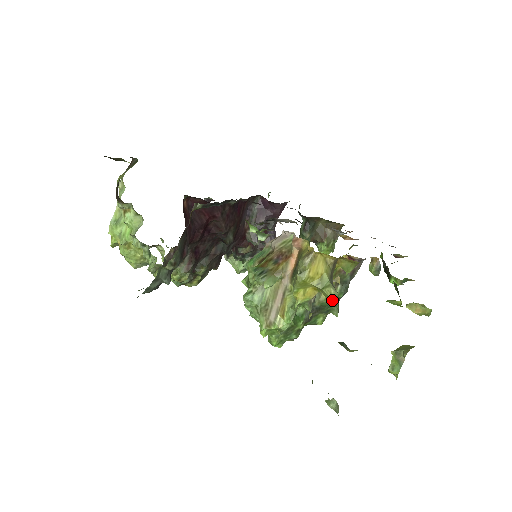
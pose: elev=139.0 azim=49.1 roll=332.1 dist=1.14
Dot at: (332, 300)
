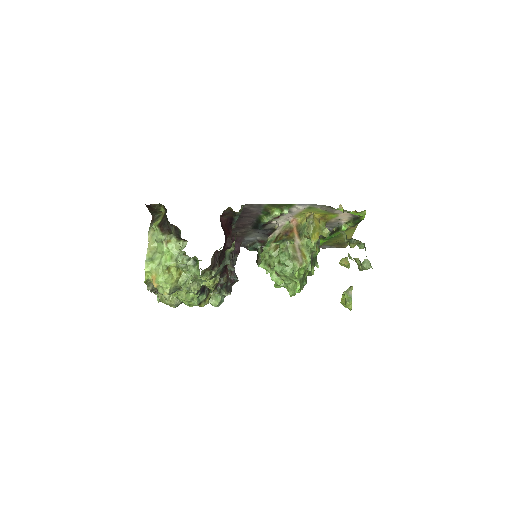
Dot at: (318, 252)
